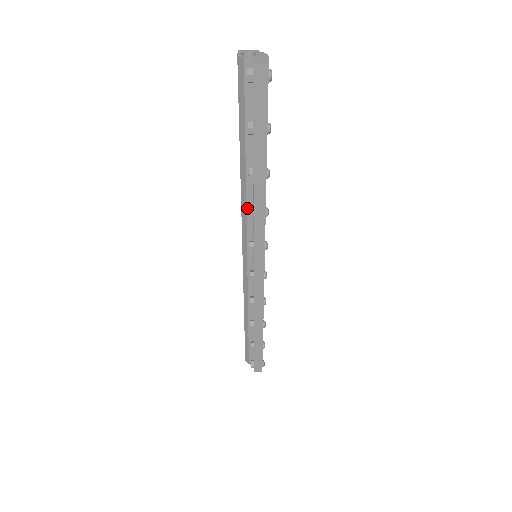
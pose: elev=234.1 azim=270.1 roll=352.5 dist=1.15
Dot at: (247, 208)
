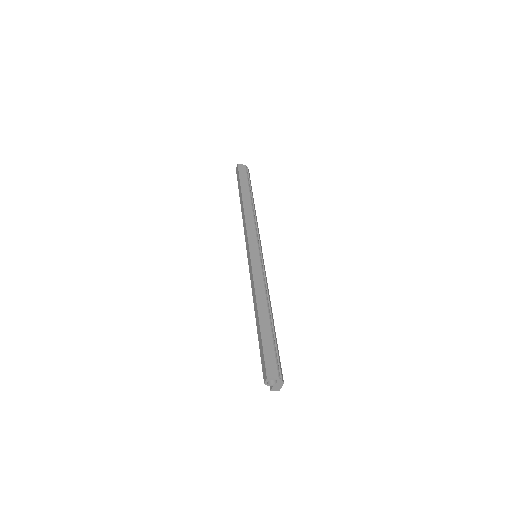
Dot at: occluded
